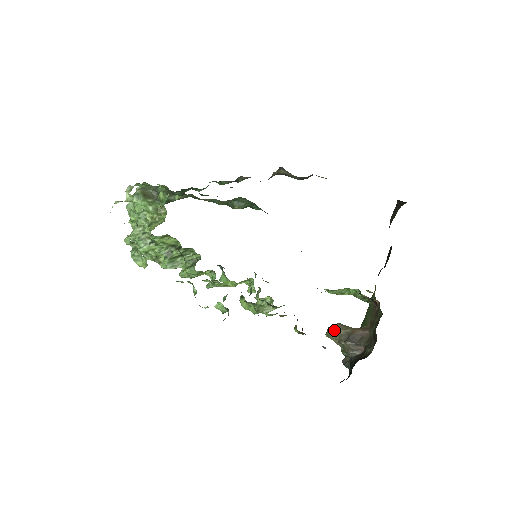
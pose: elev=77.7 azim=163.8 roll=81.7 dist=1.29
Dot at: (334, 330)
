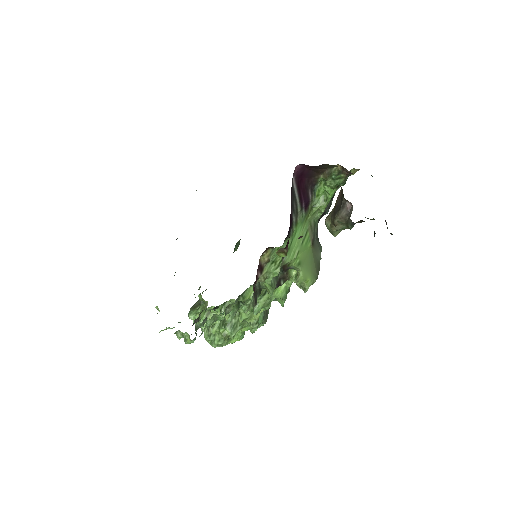
Dot at: (326, 224)
